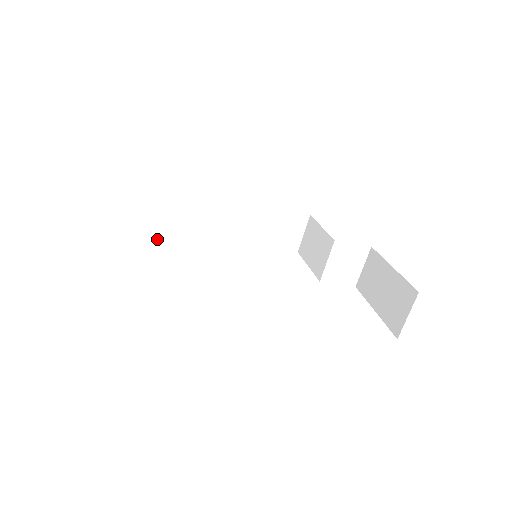
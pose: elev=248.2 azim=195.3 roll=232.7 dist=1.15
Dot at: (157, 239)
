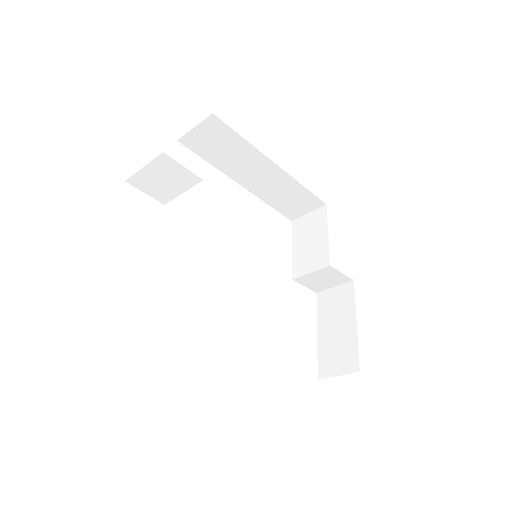
Dot at: (173, 193)
